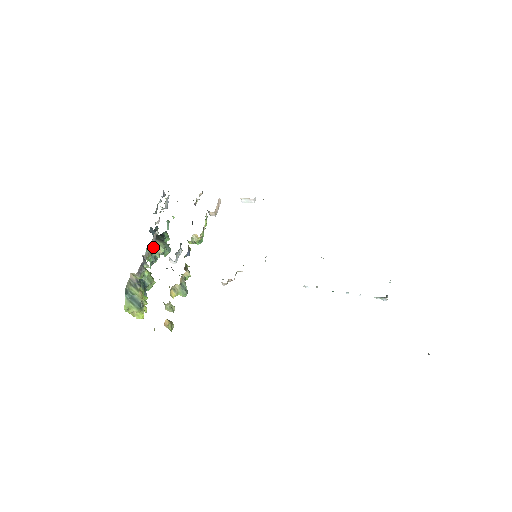
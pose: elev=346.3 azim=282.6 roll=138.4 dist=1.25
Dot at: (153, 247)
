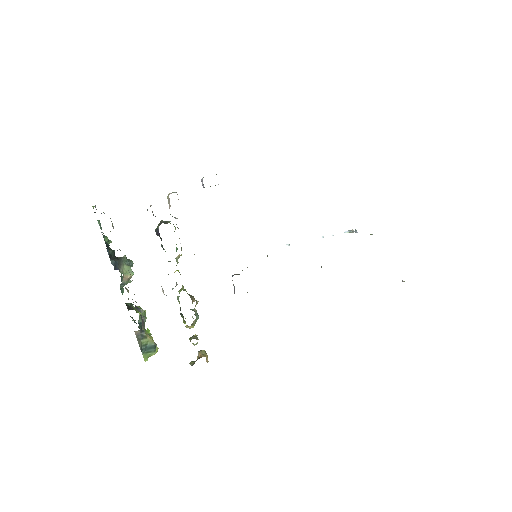
Dot at: (124, 280)
